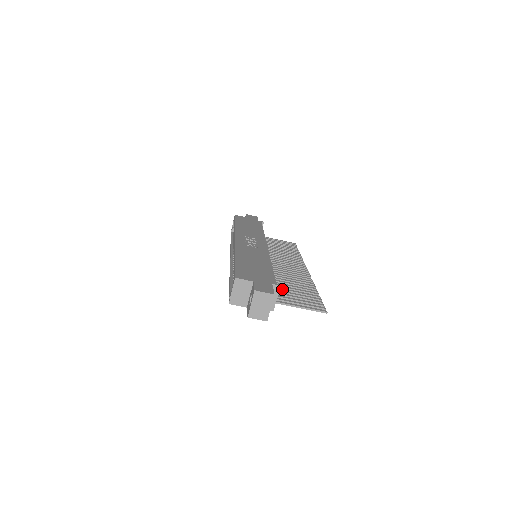
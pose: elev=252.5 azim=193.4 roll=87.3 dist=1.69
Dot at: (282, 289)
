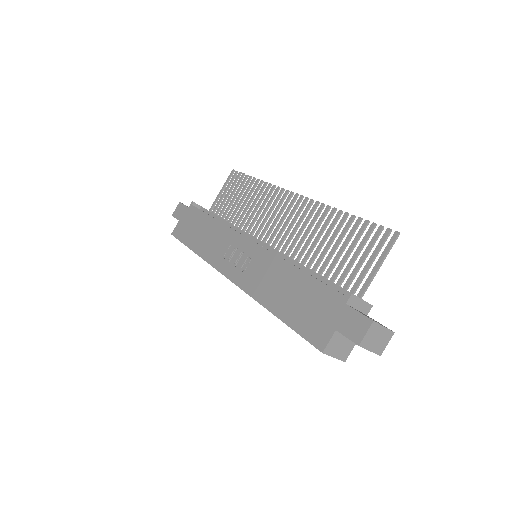
Dot at: (333, 266)
